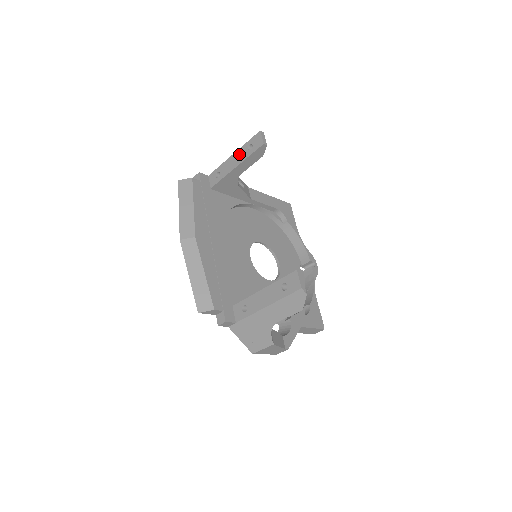
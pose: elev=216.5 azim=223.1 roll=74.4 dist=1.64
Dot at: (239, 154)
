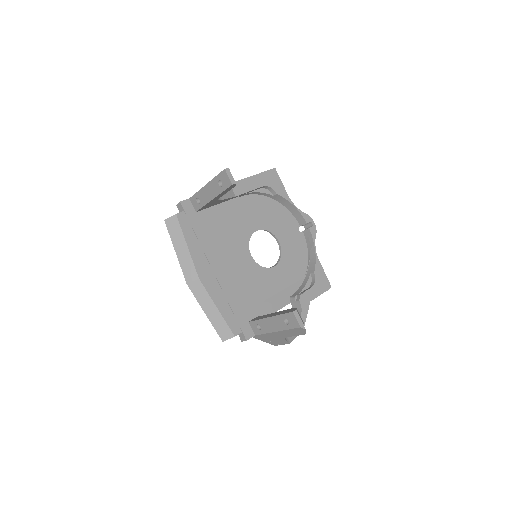
Dot at: (212, 187)
